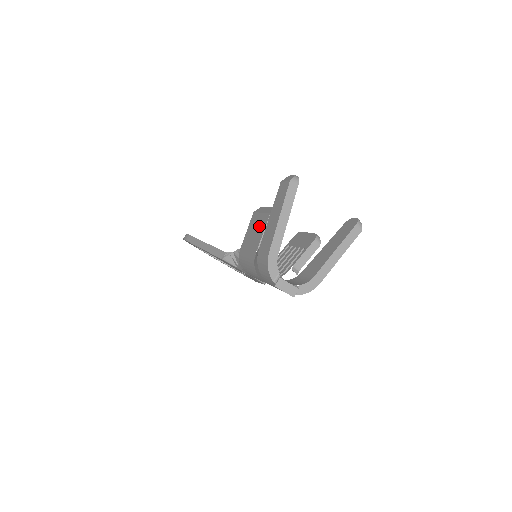
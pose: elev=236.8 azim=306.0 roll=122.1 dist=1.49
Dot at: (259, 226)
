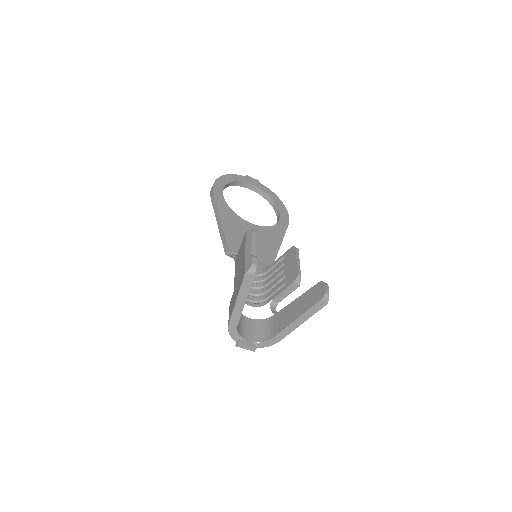
Dot at: (241, 264)
